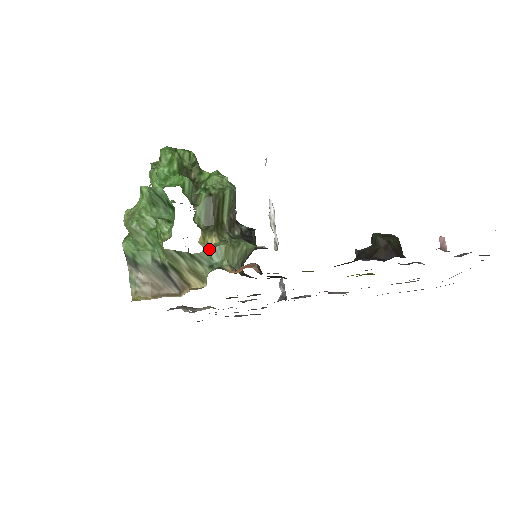
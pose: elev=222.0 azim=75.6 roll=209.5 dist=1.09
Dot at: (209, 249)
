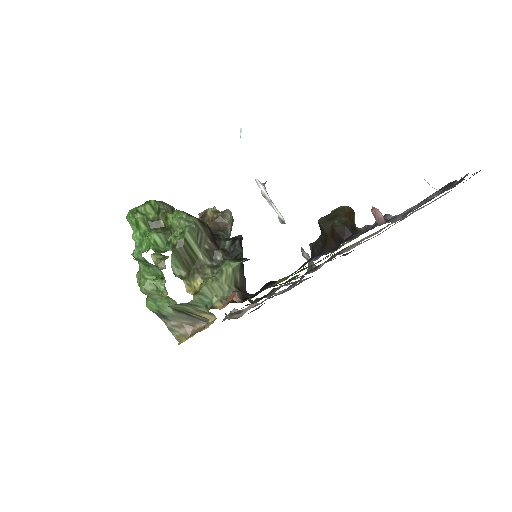
Dot at: (196, 294)
